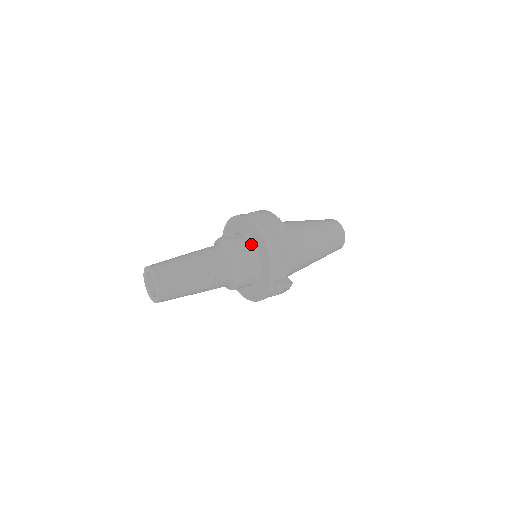
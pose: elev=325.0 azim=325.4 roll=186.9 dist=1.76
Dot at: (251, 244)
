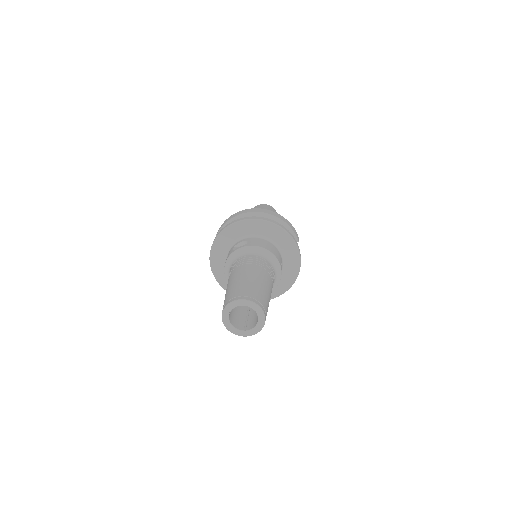
Dot at: (265, 240)
